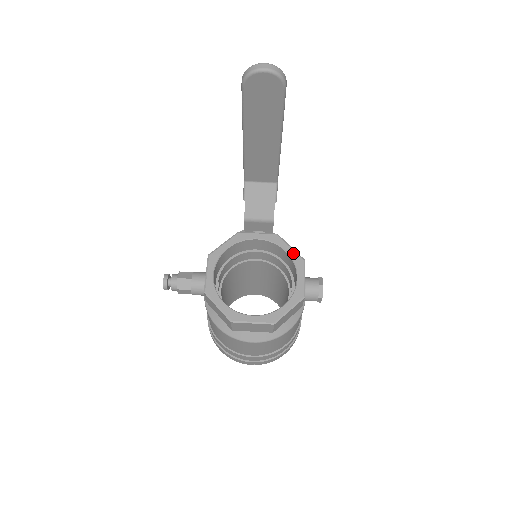
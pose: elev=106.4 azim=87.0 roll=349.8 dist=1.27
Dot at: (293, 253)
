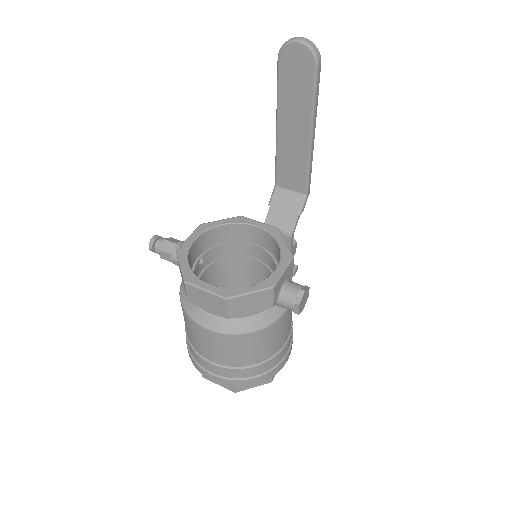
Dot at: (285, 247)
